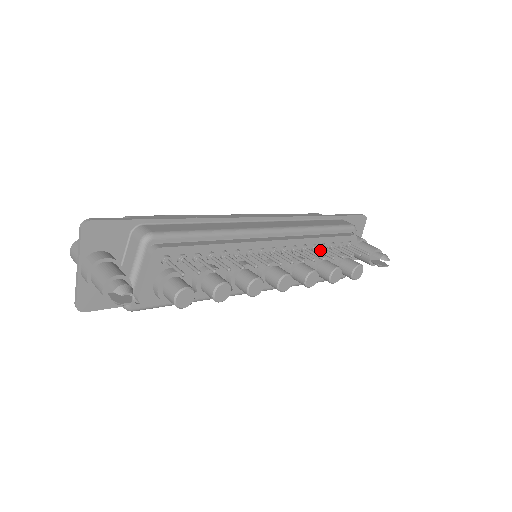
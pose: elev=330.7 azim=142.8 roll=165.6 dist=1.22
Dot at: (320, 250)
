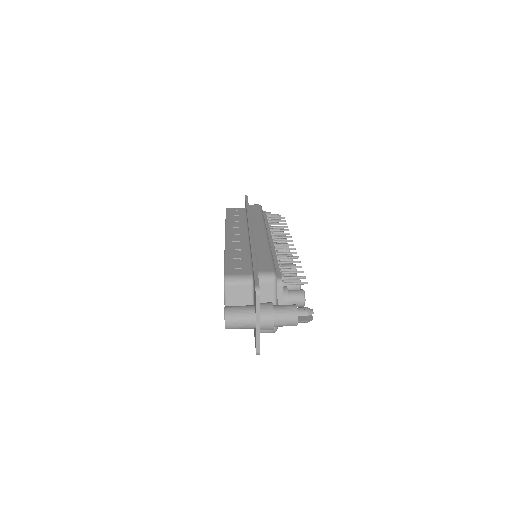
Dot at: (276, 230)
